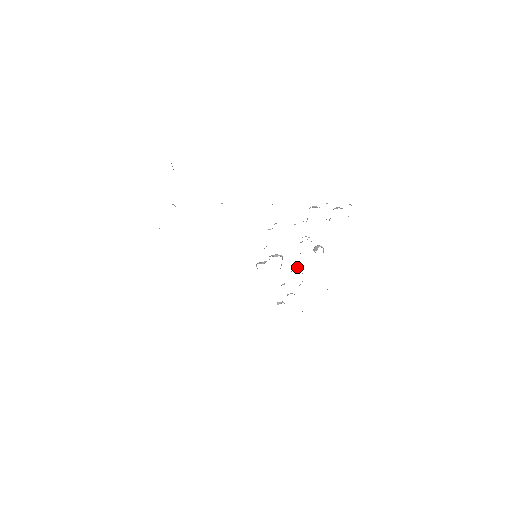
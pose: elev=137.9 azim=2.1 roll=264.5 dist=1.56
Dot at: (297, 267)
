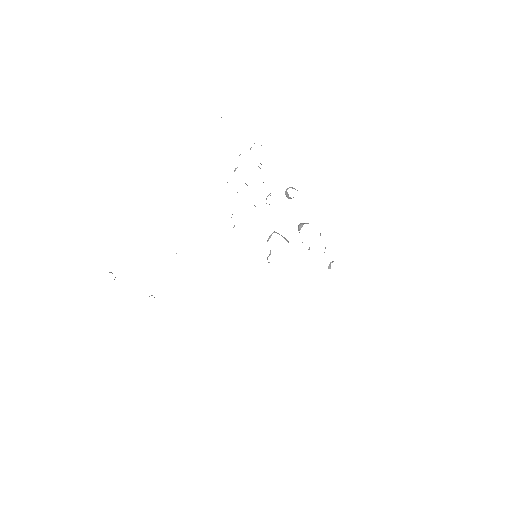
Dot at: (299, 225)
